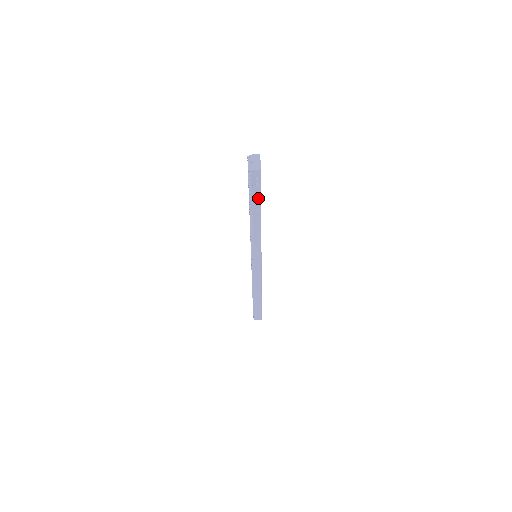
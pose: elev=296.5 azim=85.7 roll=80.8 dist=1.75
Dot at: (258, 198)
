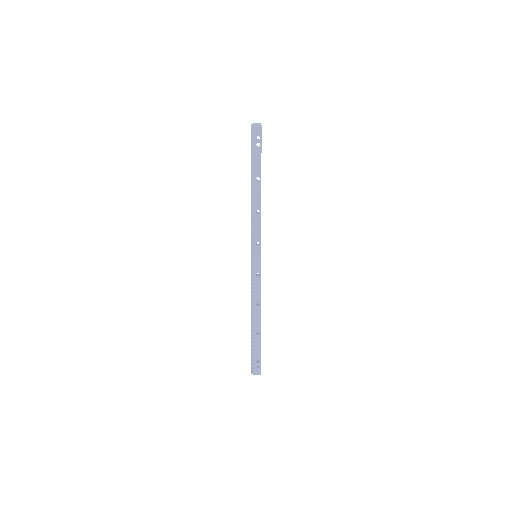
Dot at: (258, 163)
